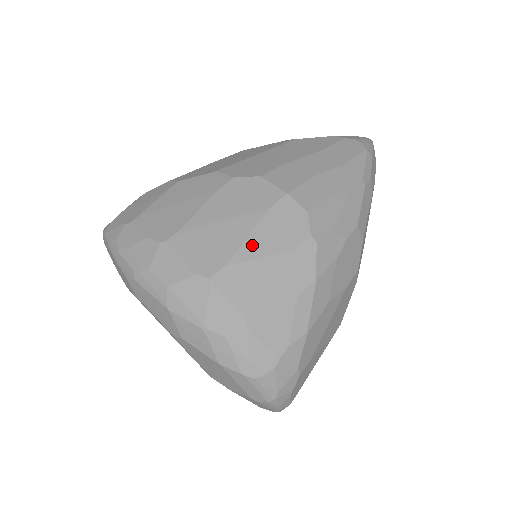
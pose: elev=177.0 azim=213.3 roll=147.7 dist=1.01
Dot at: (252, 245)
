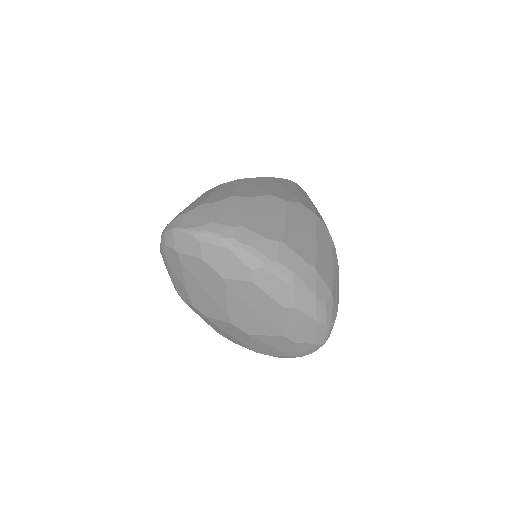
Dot at: (320, 246)
